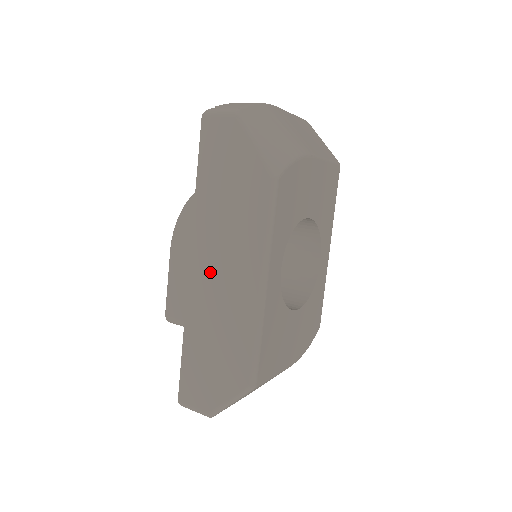
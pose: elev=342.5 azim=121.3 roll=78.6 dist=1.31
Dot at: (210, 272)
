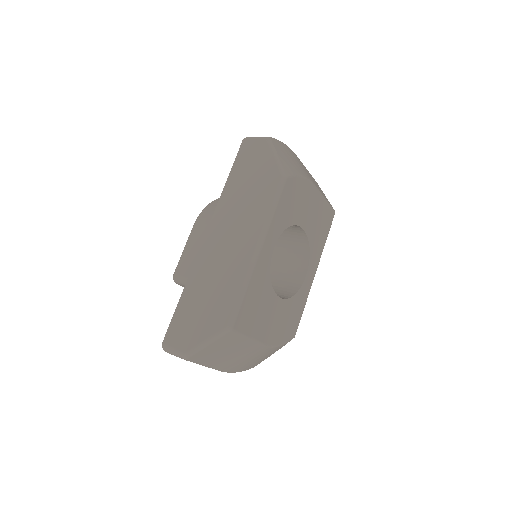
Dot at: (220, 240)
